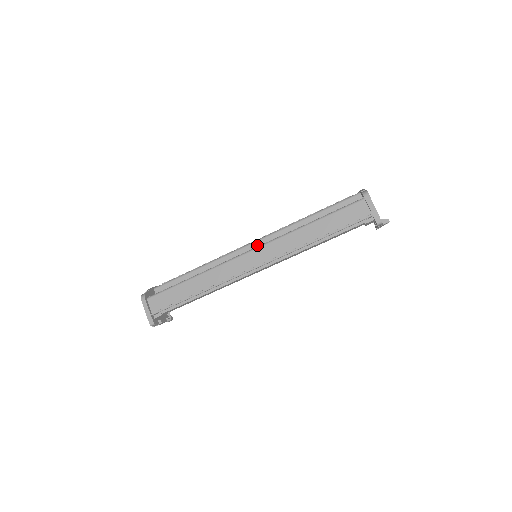
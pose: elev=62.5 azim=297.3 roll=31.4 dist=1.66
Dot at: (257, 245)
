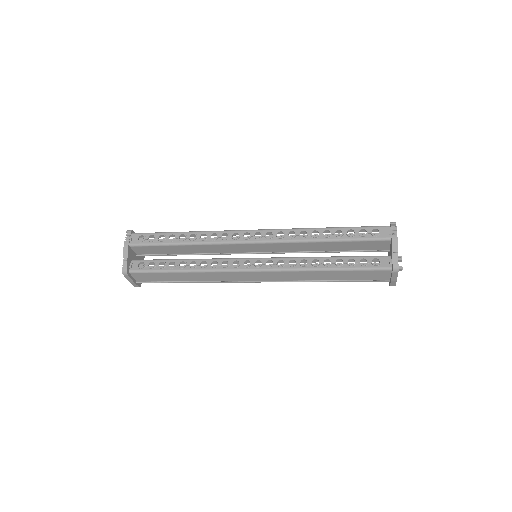
Dot at: (259, 246)
